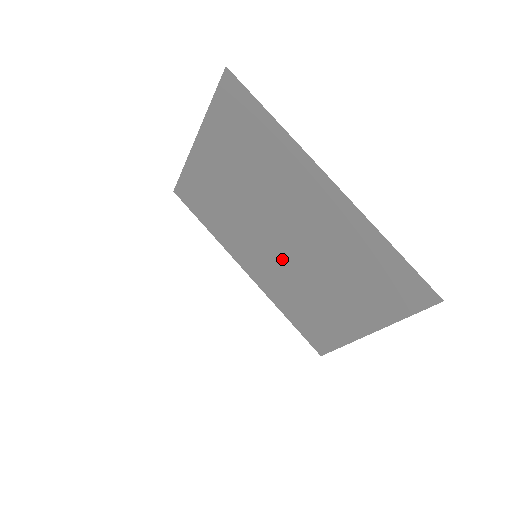
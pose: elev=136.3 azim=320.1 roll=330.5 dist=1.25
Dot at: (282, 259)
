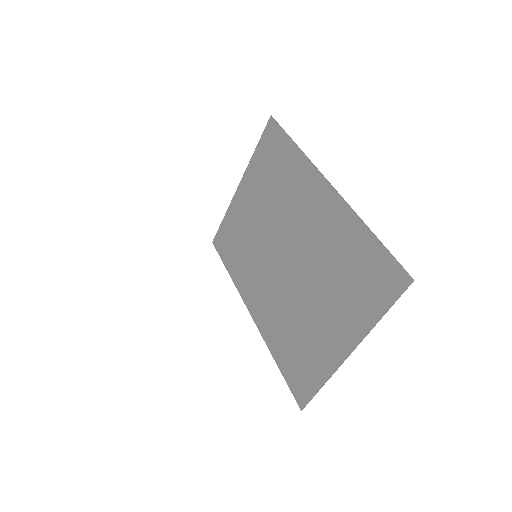
Dot at: (282, 284)
